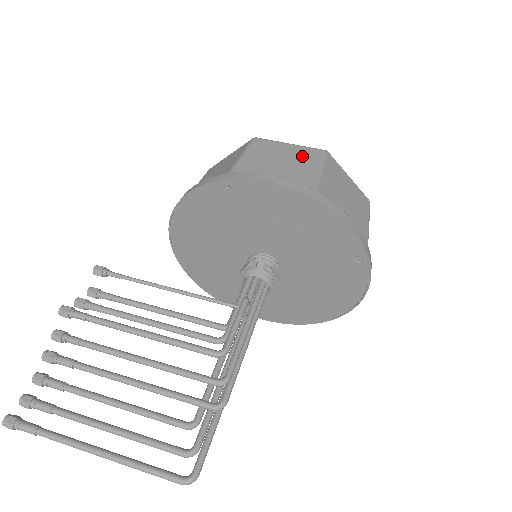
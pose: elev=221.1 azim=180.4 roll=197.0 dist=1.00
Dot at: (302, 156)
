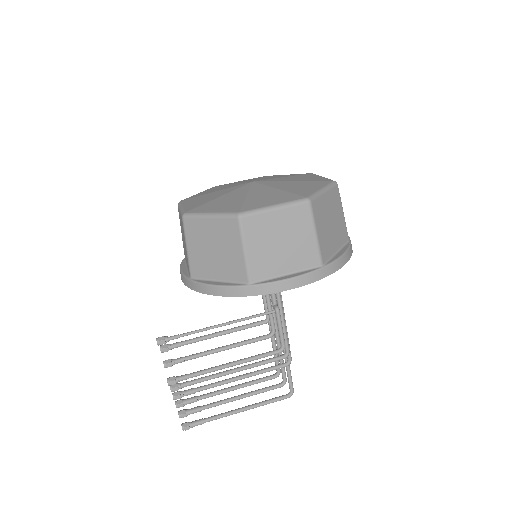
Dot at: (294, 224)
